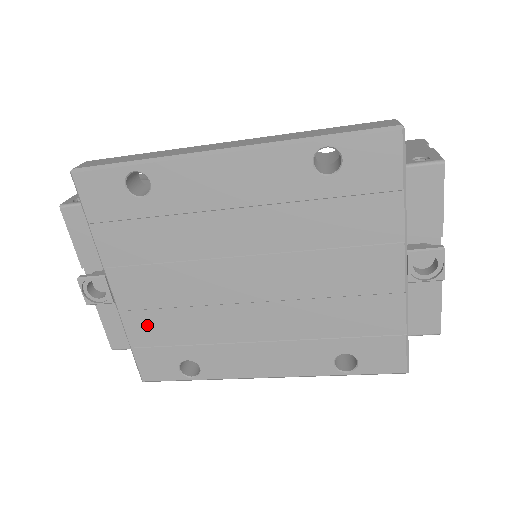
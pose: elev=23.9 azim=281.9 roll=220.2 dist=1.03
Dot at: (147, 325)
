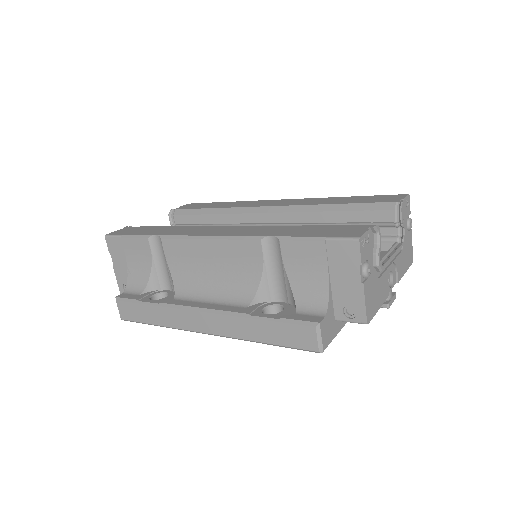
Dot at: occluded
